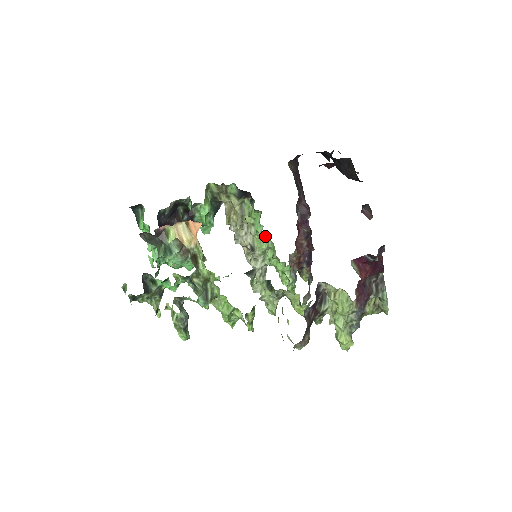
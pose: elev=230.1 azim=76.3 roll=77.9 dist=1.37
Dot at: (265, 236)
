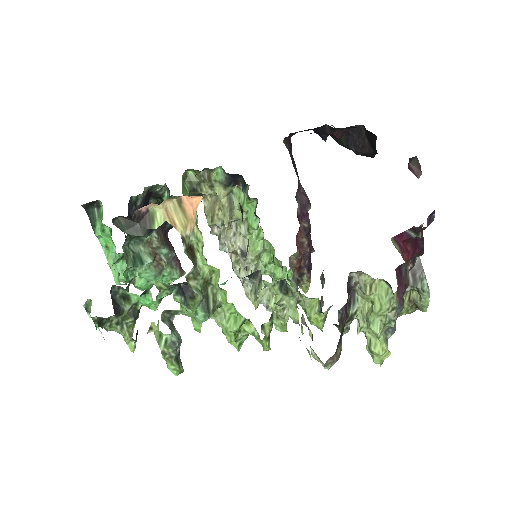
Dot at: (261, 233)
